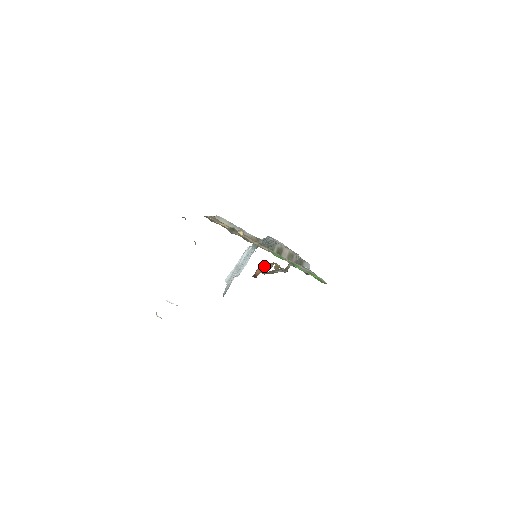
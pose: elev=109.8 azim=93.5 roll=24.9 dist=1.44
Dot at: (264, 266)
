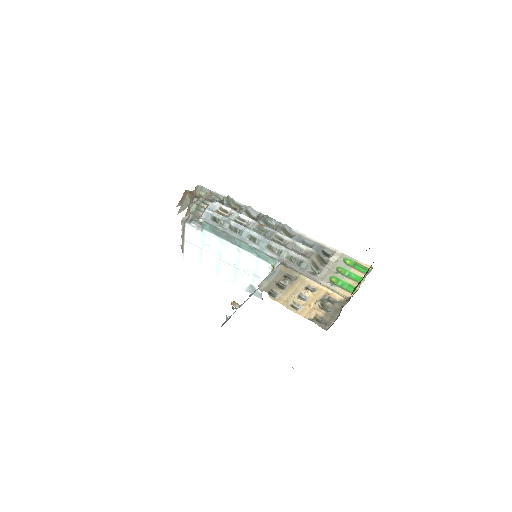
Dot at: occluded
